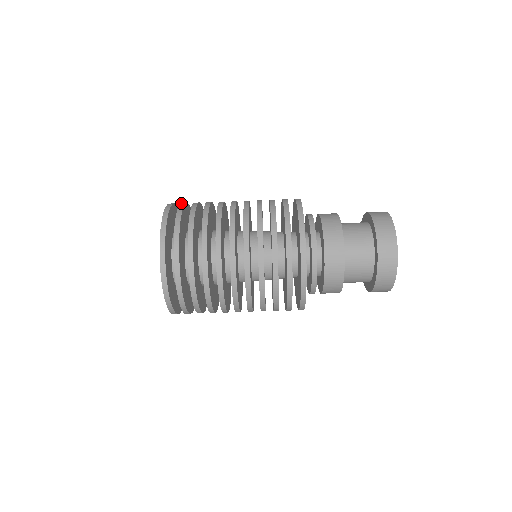
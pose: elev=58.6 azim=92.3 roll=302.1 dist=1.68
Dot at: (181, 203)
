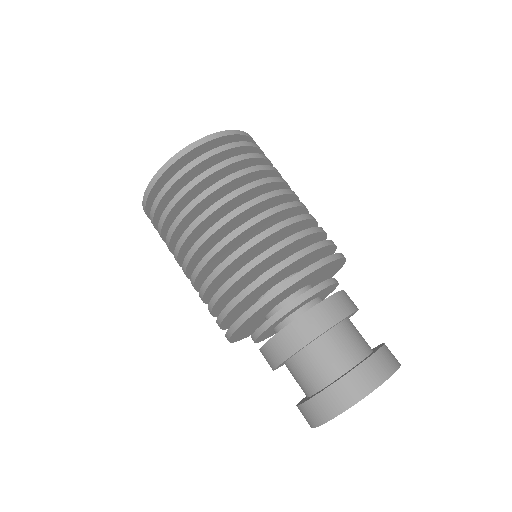
Dot at: occluded
